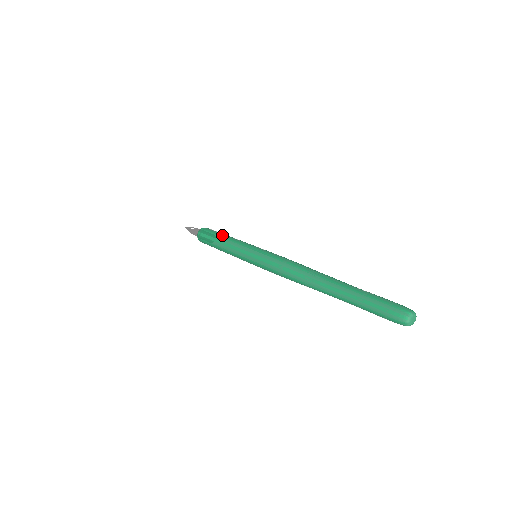
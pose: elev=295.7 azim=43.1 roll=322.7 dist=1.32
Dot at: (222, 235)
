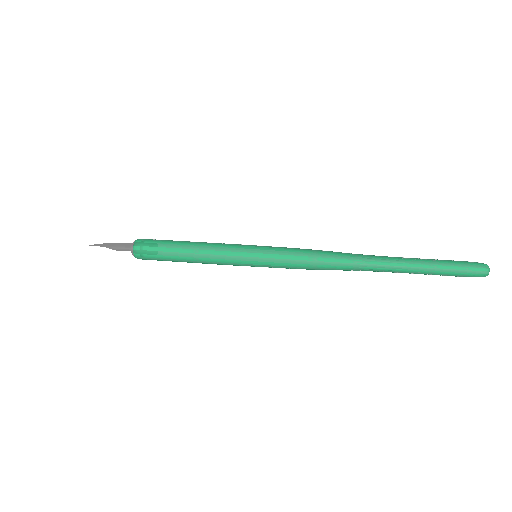
Dot at: (189, 241)
